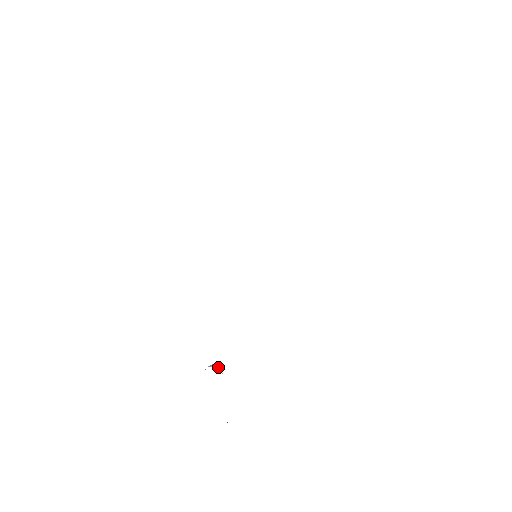
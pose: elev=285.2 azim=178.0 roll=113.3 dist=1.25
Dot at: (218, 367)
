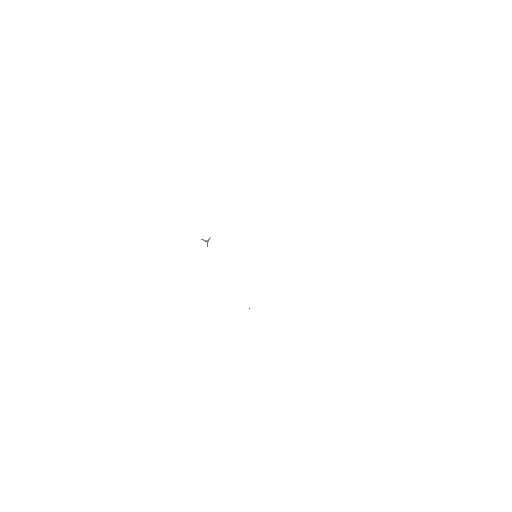
Dot at: (207, 243)
